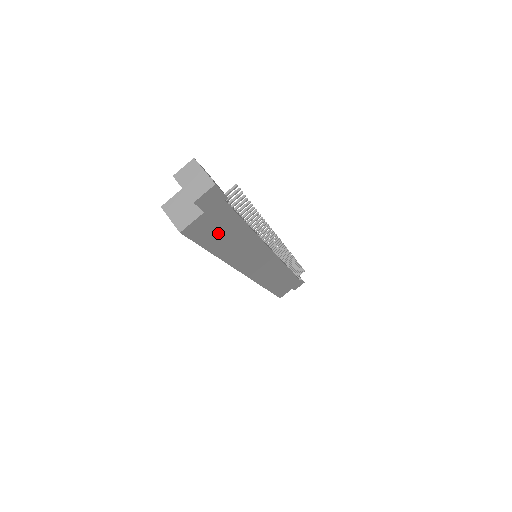
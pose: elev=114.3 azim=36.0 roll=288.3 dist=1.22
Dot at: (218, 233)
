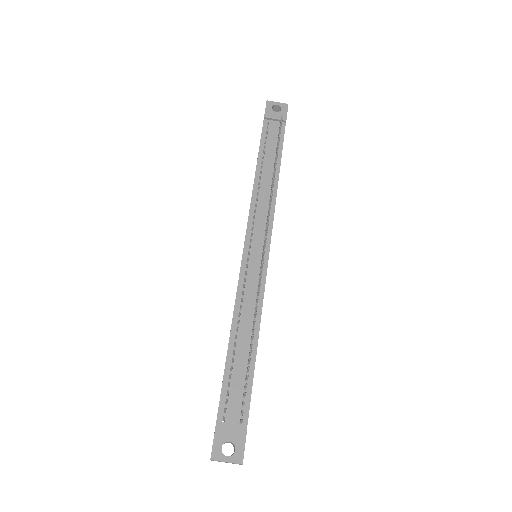
Dot at: occluded
